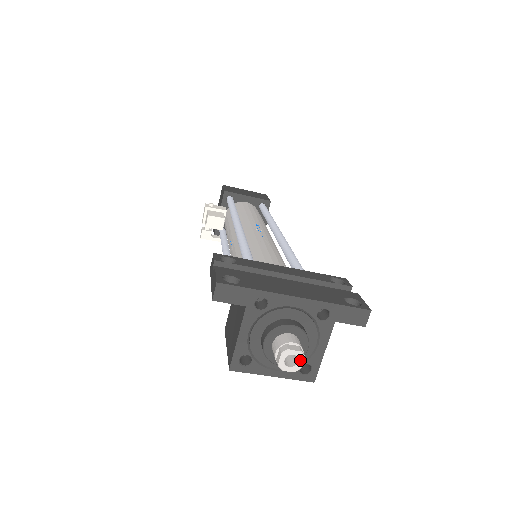
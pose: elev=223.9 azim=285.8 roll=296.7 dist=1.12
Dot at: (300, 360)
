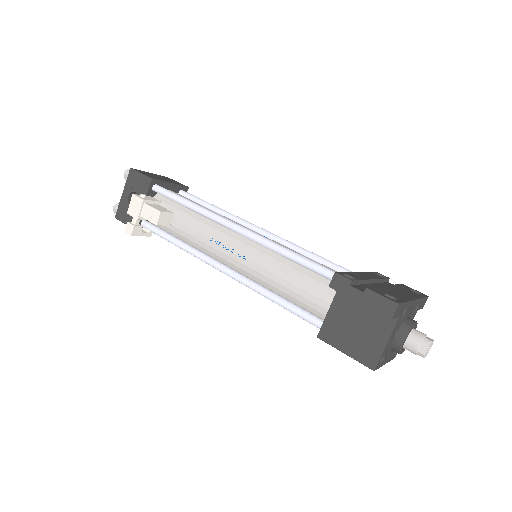
Dot at: (431, 346)
